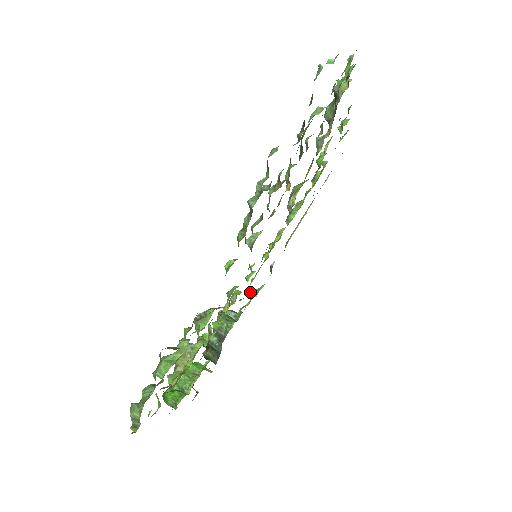
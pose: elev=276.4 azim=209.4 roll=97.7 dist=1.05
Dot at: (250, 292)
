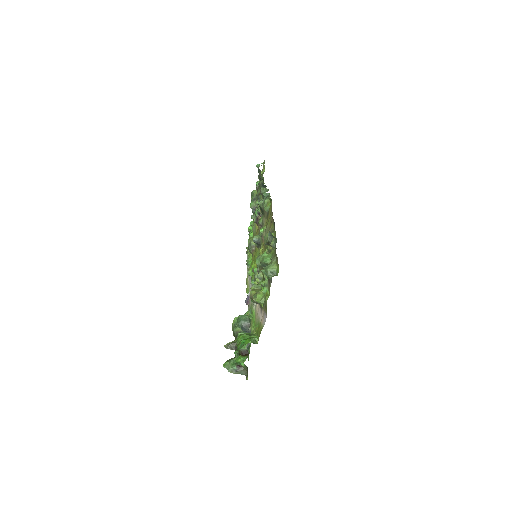
Dot at: occluded
